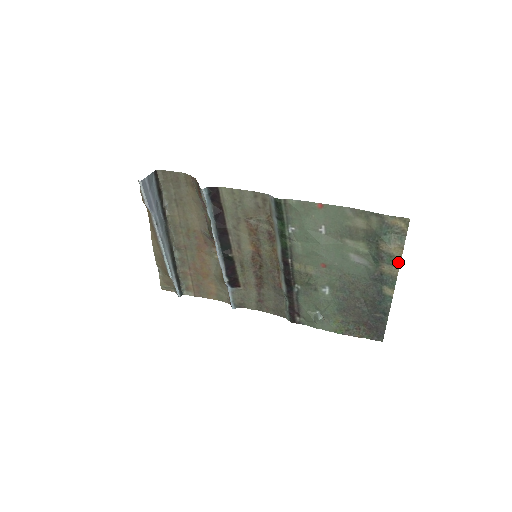
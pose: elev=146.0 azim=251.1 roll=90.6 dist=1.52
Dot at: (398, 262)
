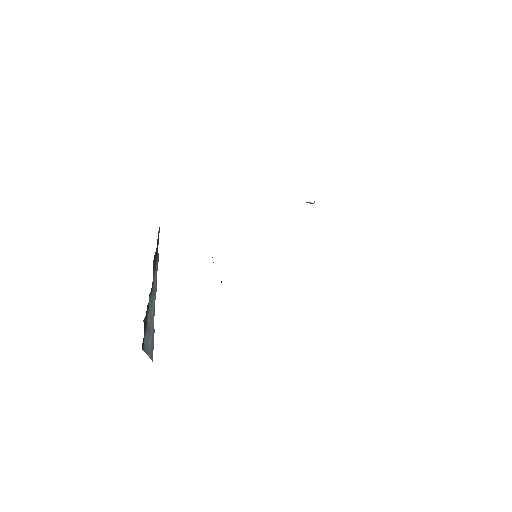
Dot at: occluded
